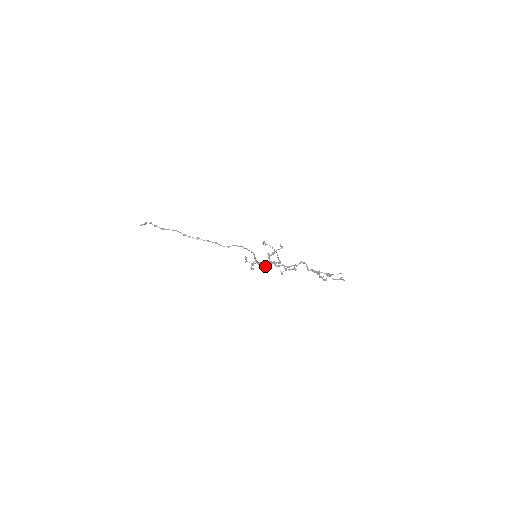
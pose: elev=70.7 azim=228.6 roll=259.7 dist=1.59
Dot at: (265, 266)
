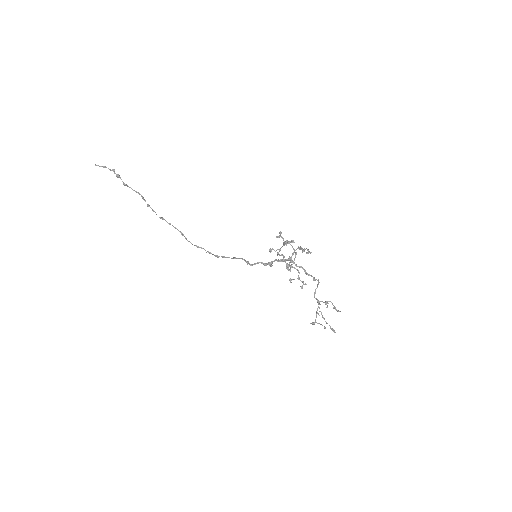
Dot at: (271, 266)
